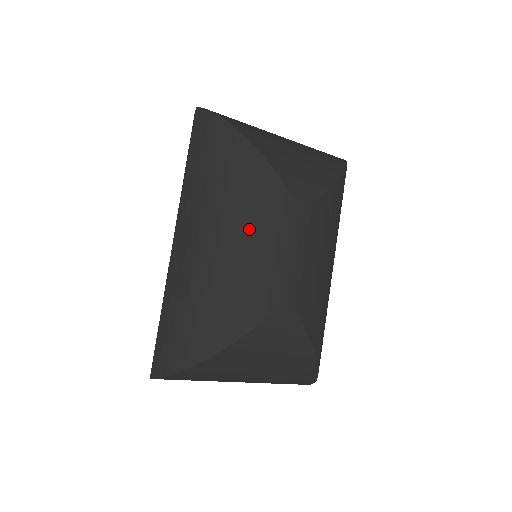
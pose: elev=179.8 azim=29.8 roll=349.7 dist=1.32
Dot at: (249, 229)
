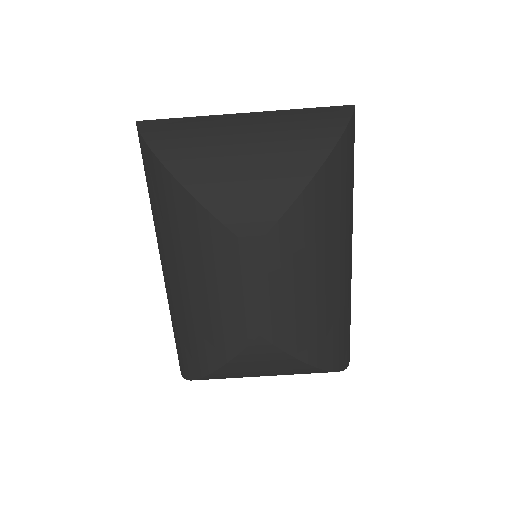
Dot at: (199, 273)
